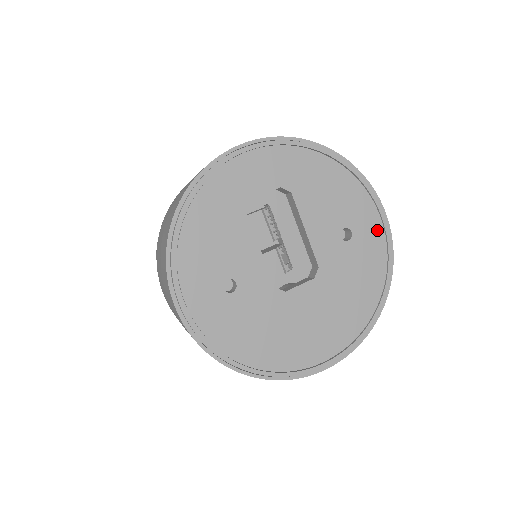
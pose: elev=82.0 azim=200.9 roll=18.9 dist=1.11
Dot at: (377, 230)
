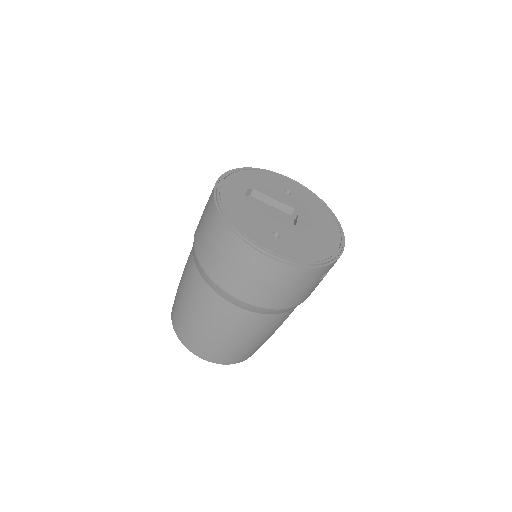
Dot at: (295, 185)
